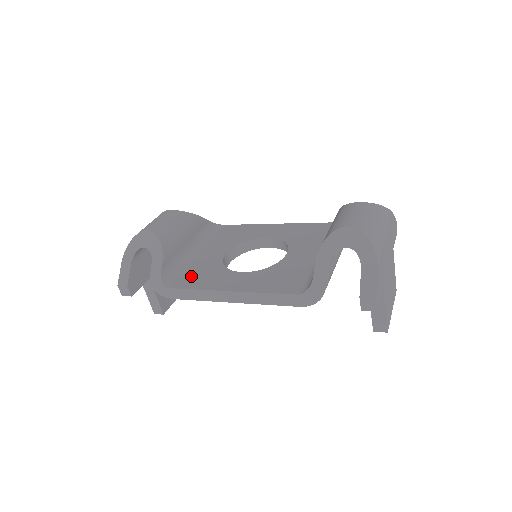
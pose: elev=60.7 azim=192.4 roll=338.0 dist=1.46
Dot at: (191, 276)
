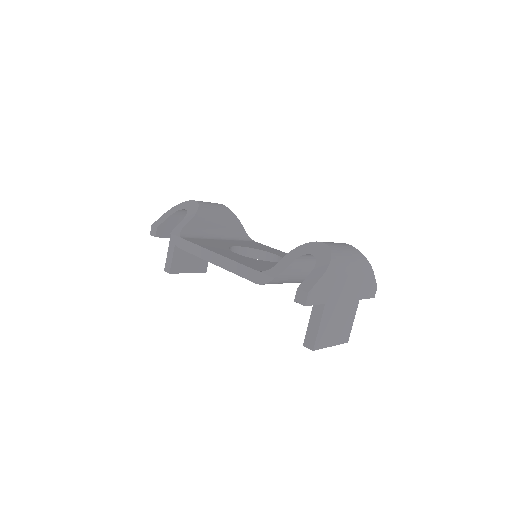
Dot at: (201, 241)
